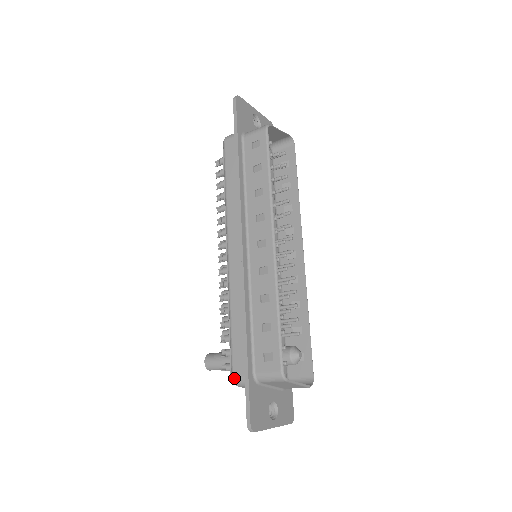
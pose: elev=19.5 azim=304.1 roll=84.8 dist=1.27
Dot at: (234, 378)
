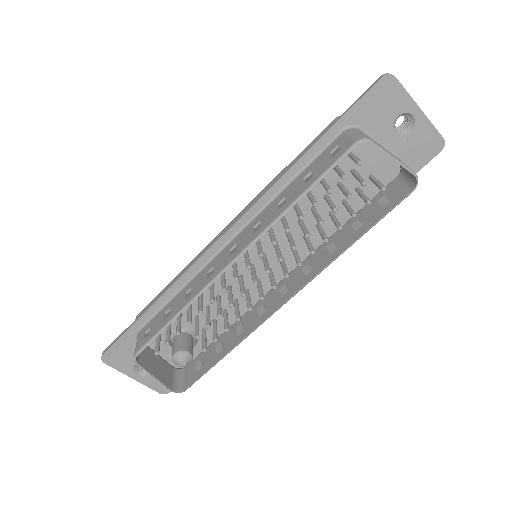
Dot at: (136, 317)
